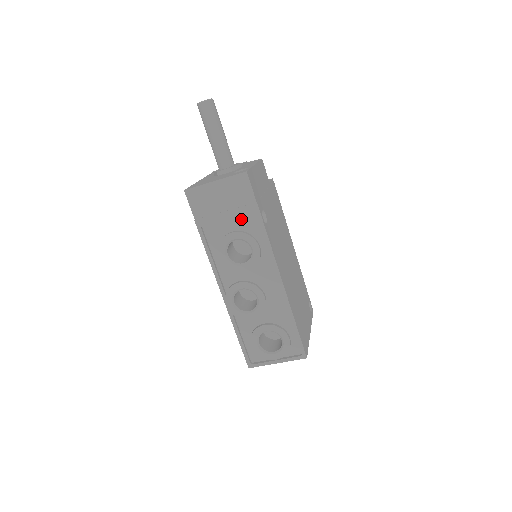
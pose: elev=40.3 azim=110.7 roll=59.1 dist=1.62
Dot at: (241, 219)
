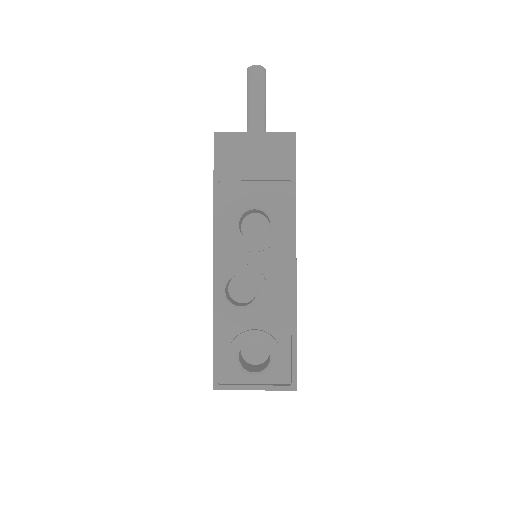
Dot at: (270, 186)
